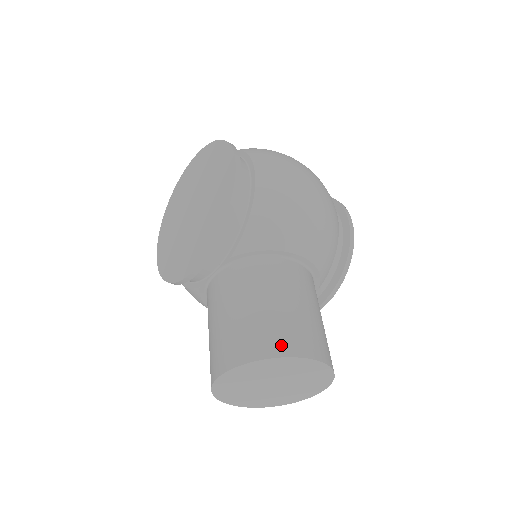
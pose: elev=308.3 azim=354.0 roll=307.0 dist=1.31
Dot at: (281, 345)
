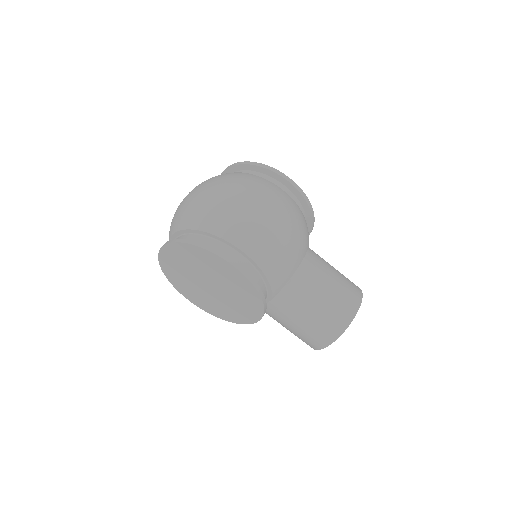
Dot at: (343, 322)
